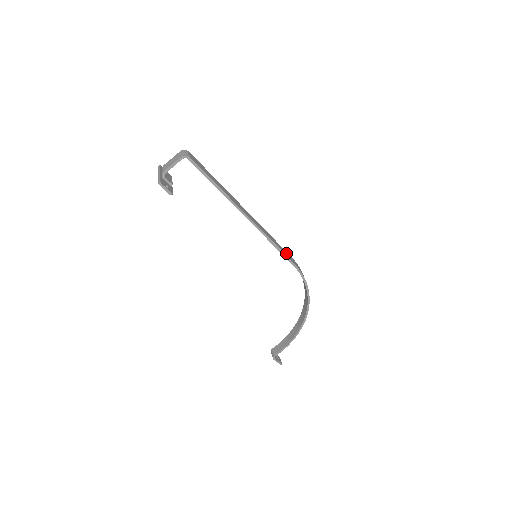
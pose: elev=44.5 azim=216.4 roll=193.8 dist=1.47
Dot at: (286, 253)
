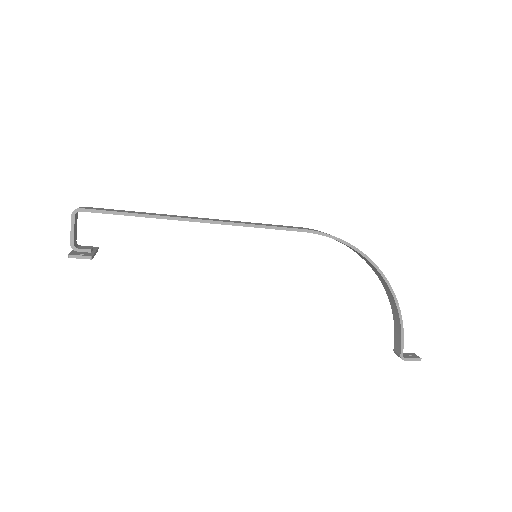
Dot at: occluded
